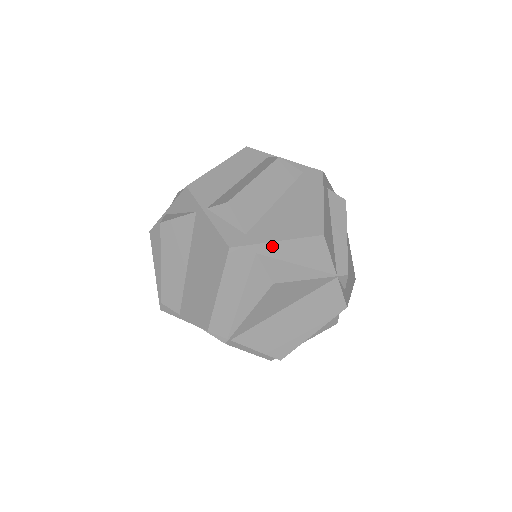
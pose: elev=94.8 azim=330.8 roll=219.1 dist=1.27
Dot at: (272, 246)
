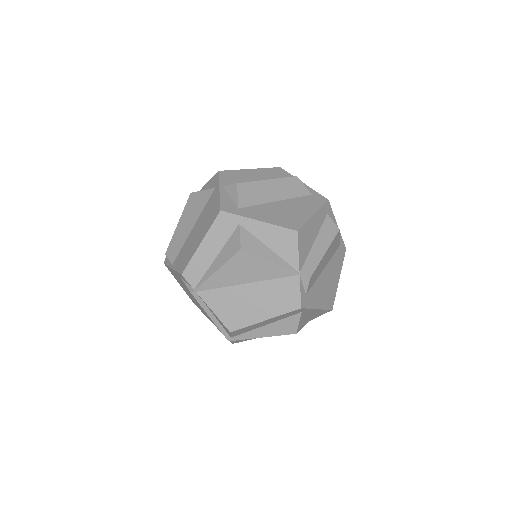
Dot at: (253, 223)
